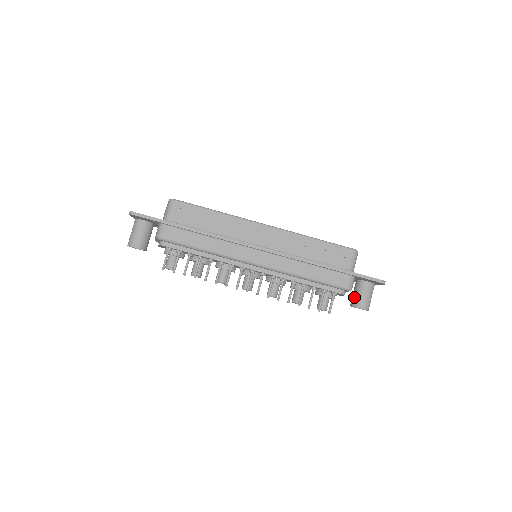
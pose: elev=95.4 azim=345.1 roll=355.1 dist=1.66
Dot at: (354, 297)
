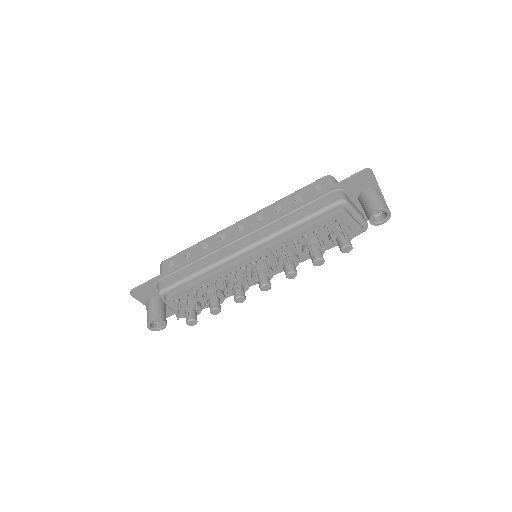
Dot at: (365, 212)
